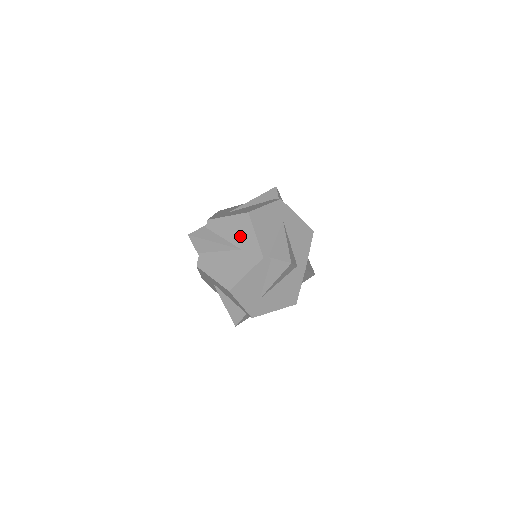
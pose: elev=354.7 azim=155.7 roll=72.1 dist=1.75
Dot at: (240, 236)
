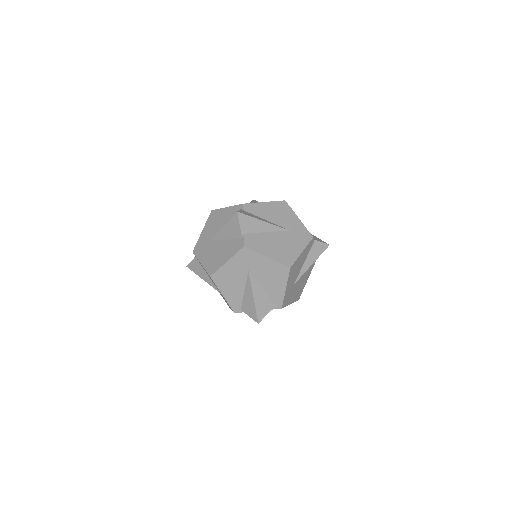
Dot at: (285, 219)
